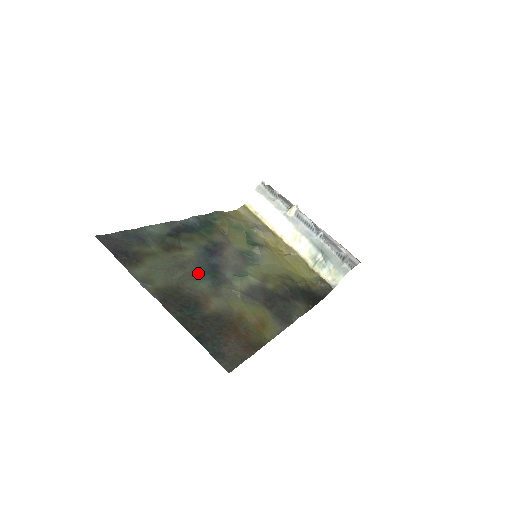
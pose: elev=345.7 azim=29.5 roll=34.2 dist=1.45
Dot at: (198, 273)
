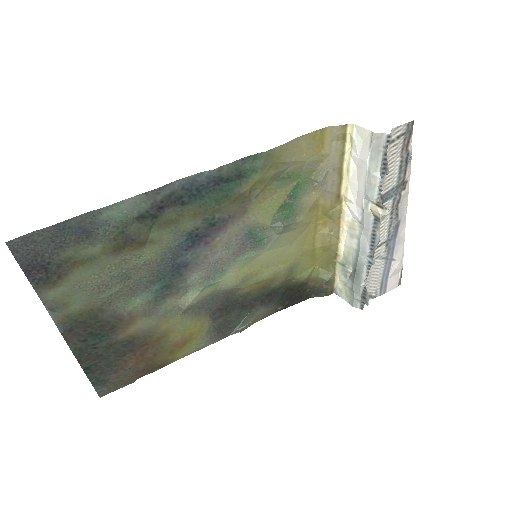
Dot at: (145, 283)
